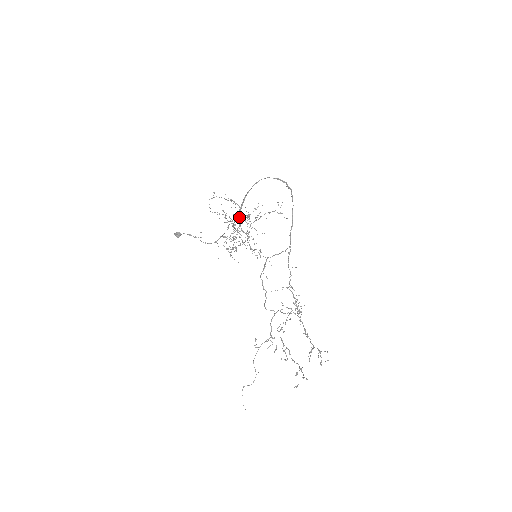
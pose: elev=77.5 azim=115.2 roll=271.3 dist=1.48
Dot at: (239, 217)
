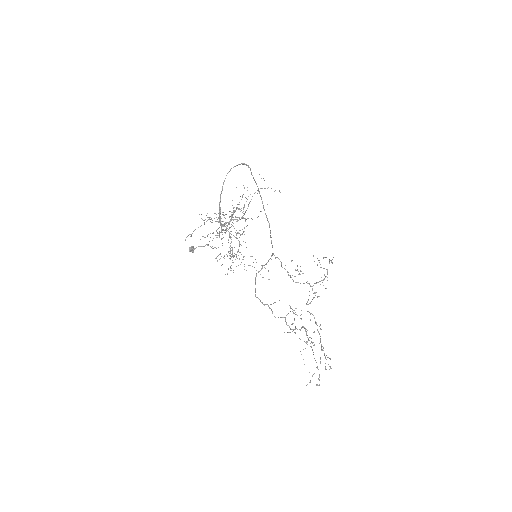
Dot at: occluded
